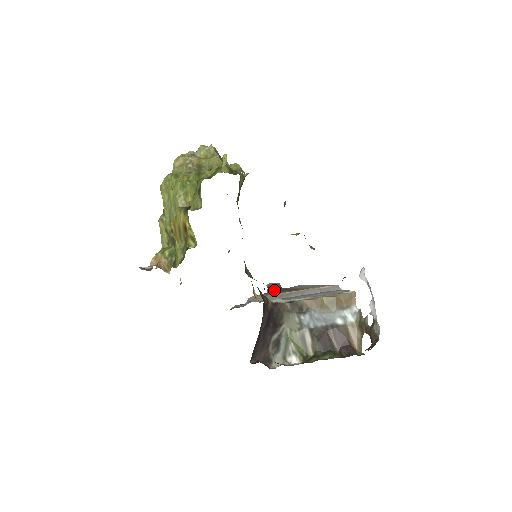
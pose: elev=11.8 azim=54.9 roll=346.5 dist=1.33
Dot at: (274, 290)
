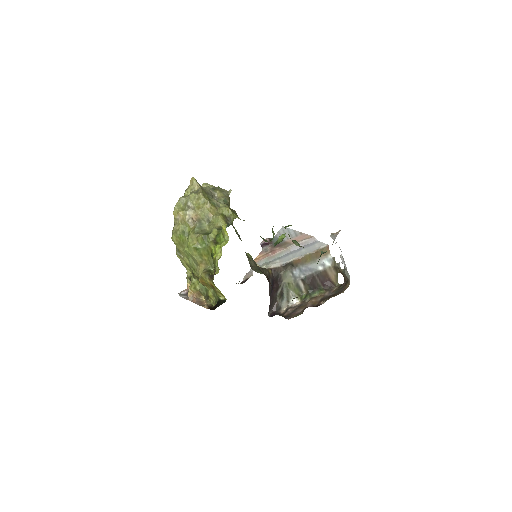
Dot at: (267, 247)
